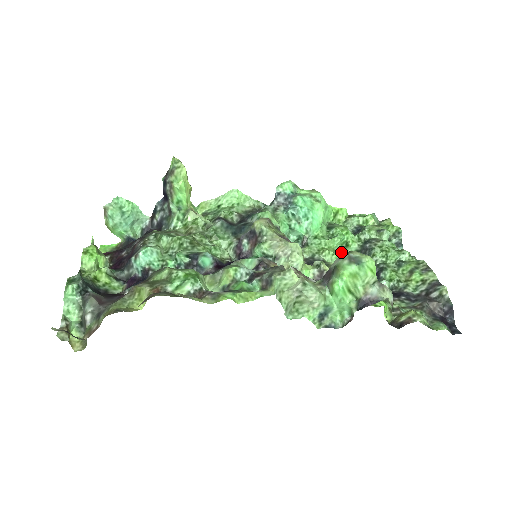
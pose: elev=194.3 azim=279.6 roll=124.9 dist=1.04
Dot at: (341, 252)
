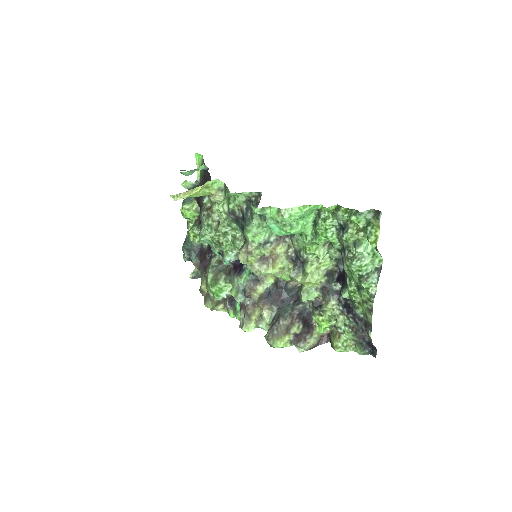
Dot at: (329, 241)
